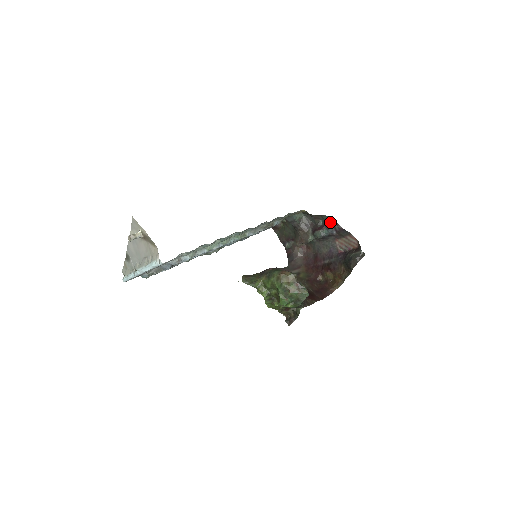
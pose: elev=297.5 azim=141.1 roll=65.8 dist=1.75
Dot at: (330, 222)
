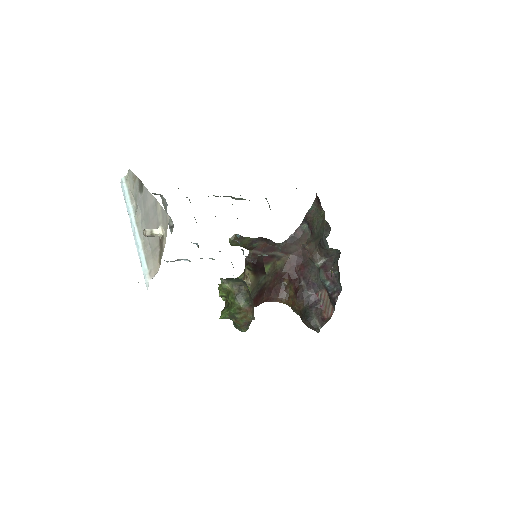
Dot at: (338, 286)
